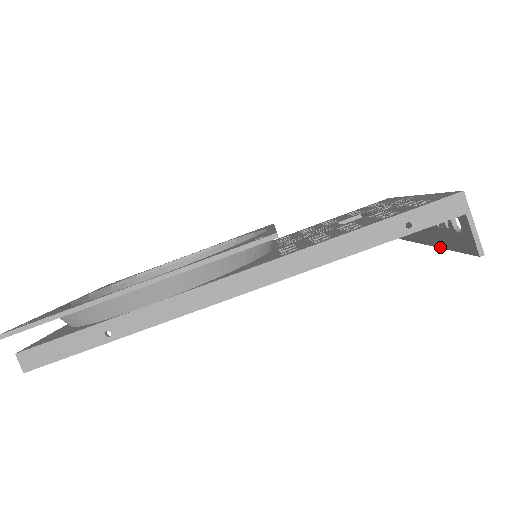
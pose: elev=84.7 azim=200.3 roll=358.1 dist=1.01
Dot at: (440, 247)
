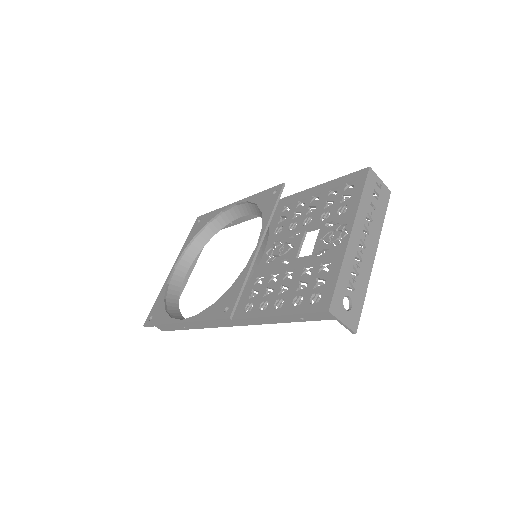
Dot at: (367, 275)
